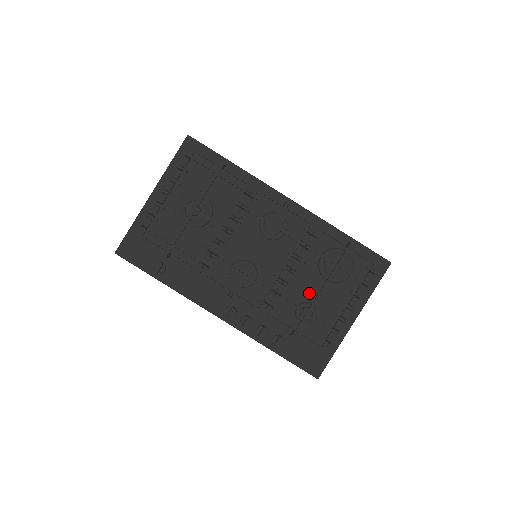
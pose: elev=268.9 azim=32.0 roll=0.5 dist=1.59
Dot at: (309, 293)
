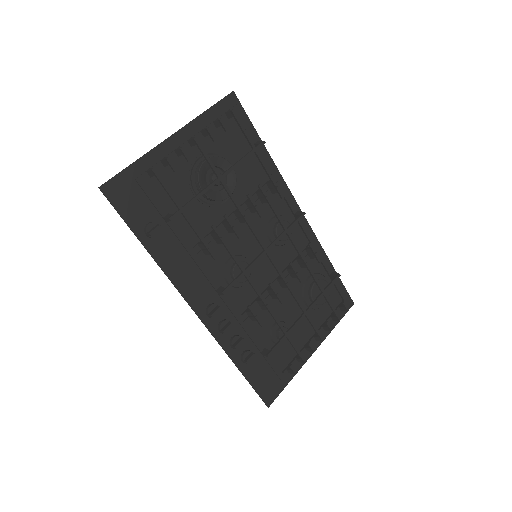
Dot at: (288, 312)
